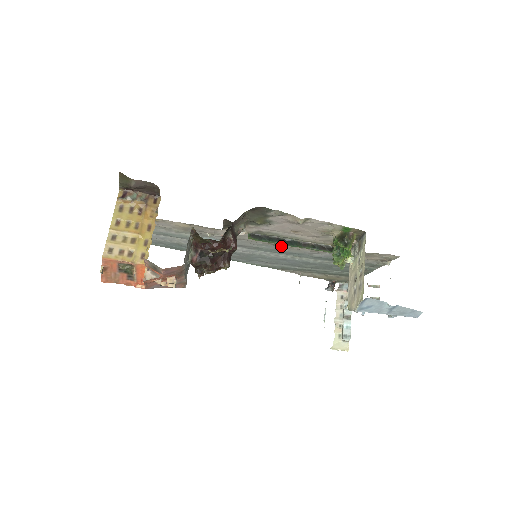
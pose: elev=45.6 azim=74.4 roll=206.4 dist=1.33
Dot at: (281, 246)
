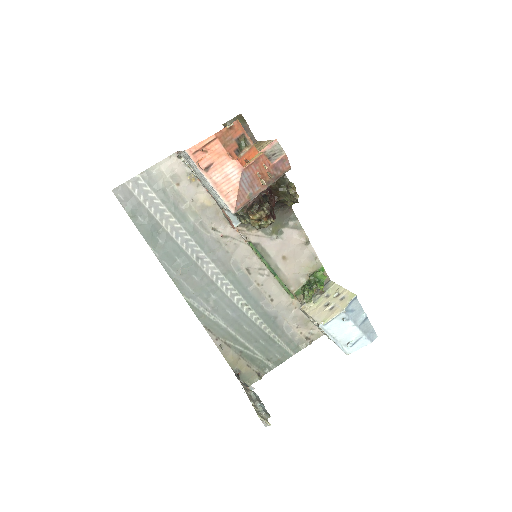
Dot at: (252, 279)
